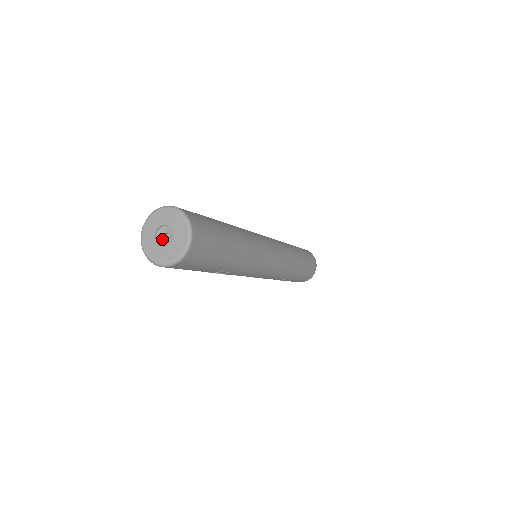
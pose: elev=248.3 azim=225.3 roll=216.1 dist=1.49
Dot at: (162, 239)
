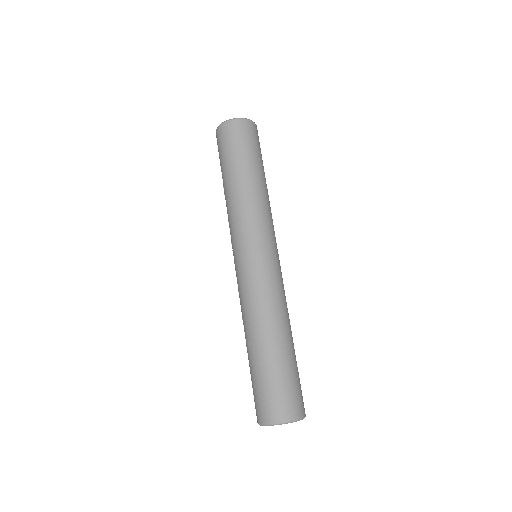
Dot at: occluded
